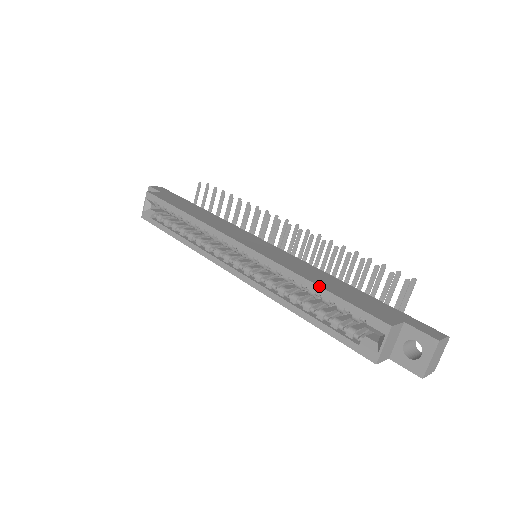
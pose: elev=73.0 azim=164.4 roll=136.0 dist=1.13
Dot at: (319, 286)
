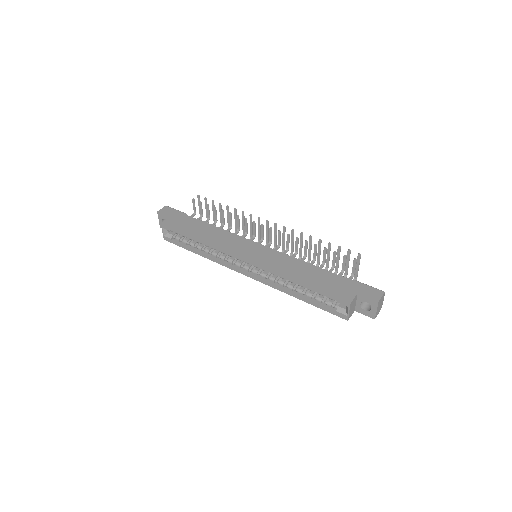
Dot at: (304, 284)
